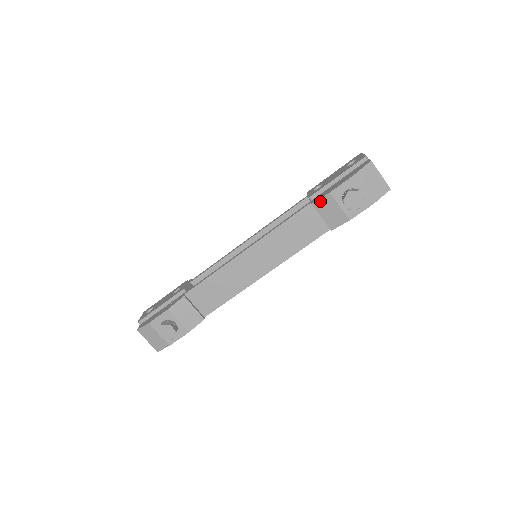
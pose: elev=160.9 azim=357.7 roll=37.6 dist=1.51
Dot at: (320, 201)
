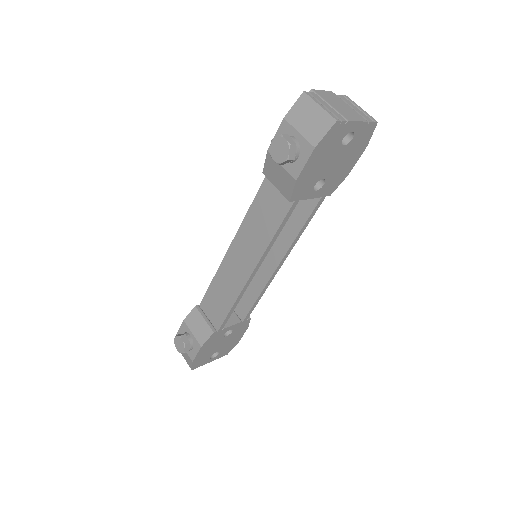
Dot at: (266, 166)
